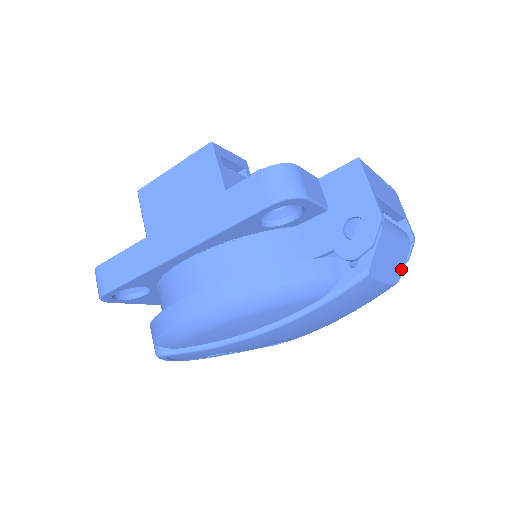
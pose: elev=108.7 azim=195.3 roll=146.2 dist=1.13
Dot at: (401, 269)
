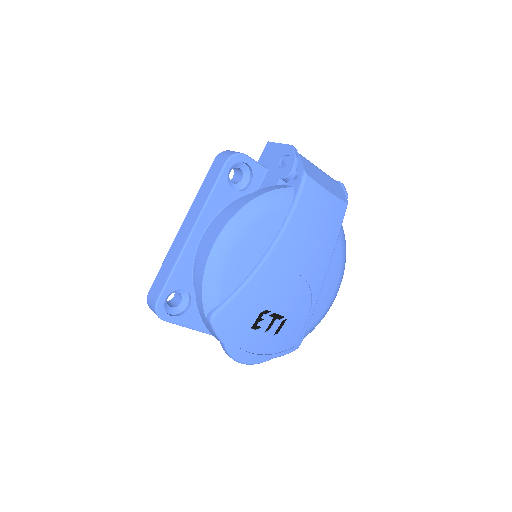
Dot at: (343, 196)
